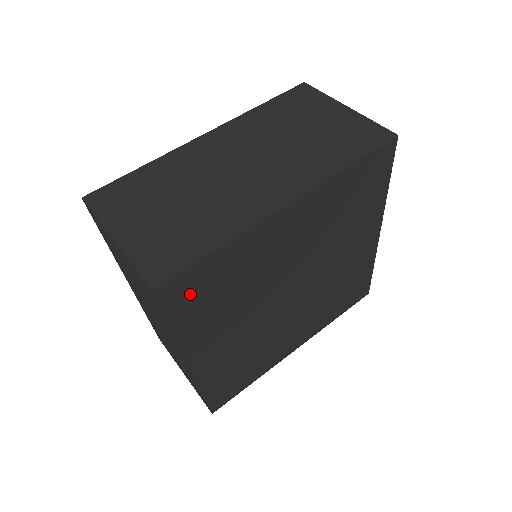
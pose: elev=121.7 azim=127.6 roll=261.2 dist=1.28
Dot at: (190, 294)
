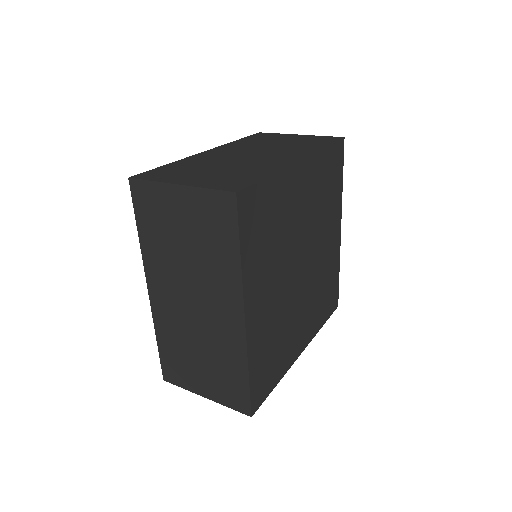
Dot at: (264, 382)
